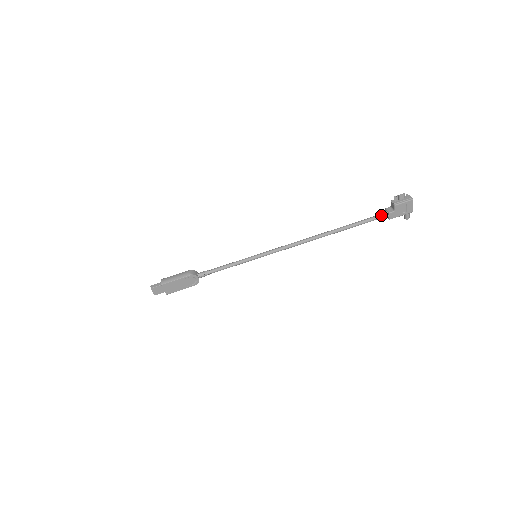
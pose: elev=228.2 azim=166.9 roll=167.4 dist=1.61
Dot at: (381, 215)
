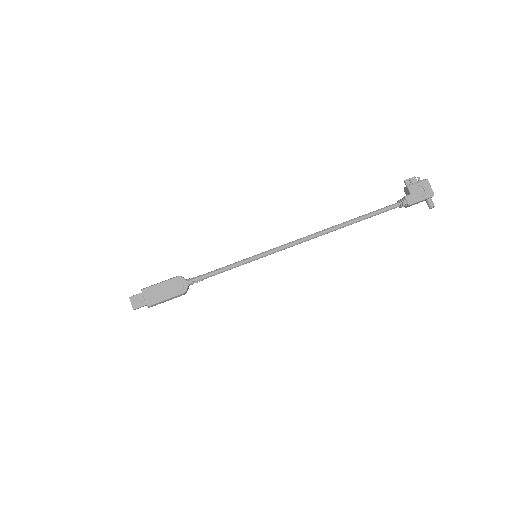
Dot at: (397, 202)
